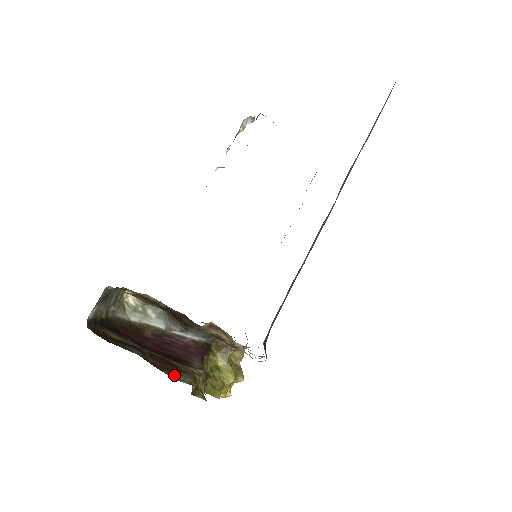
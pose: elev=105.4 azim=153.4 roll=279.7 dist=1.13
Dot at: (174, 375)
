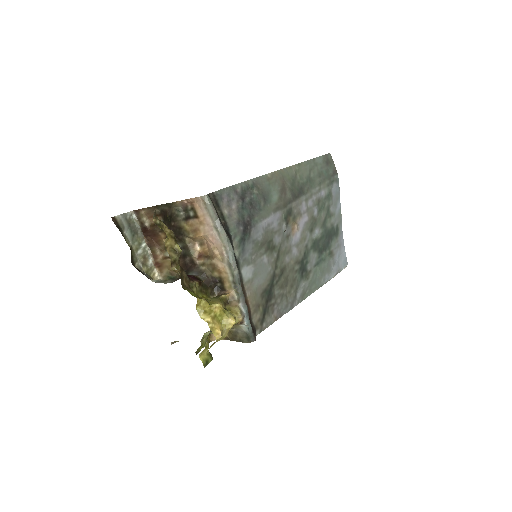
Dot at: occluded
